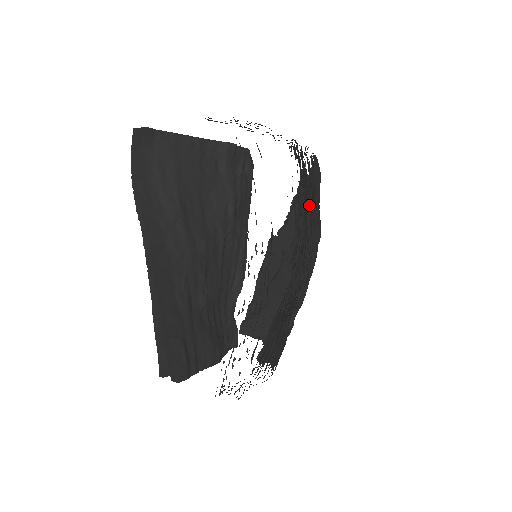
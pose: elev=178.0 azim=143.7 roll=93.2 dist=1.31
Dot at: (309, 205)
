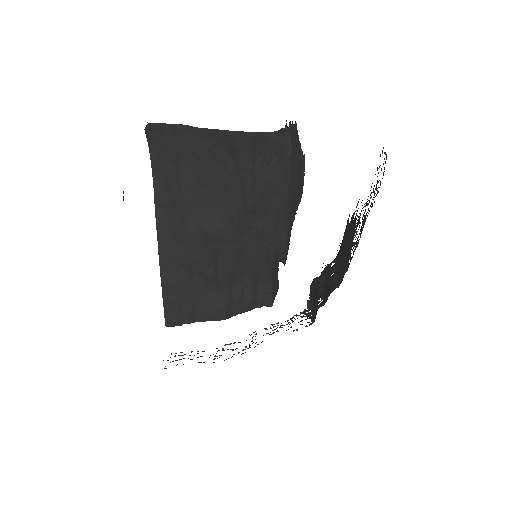
Dot at: occluded
